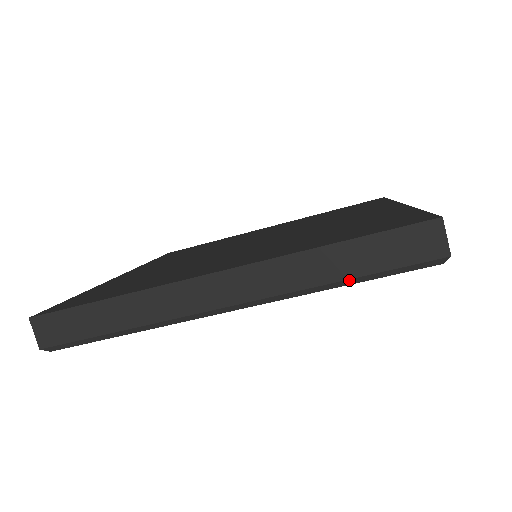
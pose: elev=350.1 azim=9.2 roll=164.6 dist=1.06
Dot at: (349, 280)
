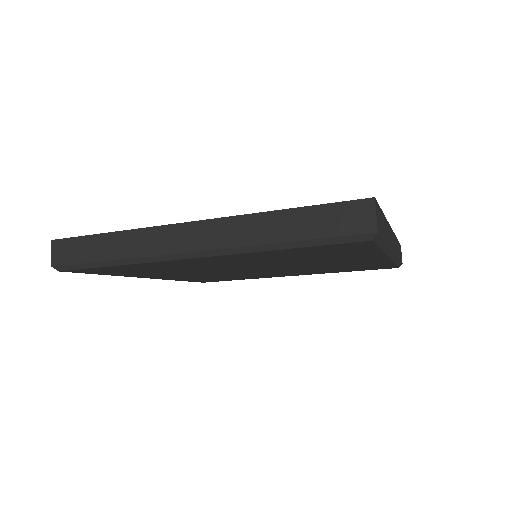
Dot at: (291, 243)
